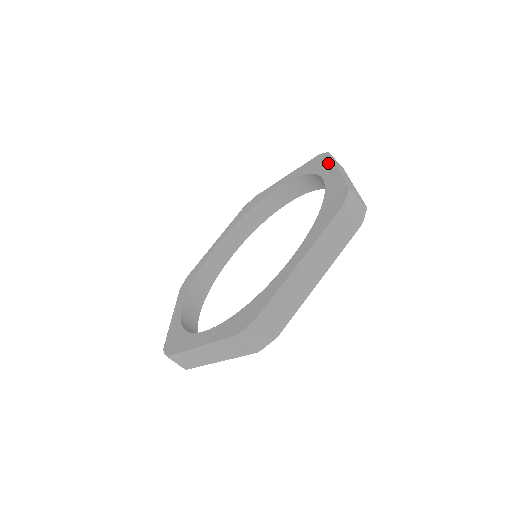
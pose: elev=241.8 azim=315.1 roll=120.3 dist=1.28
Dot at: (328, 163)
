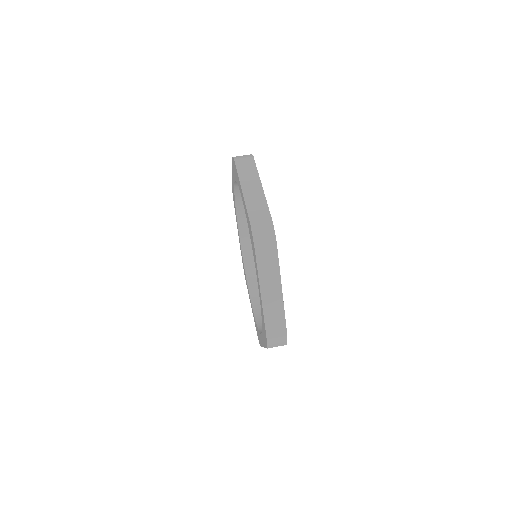
Dot at: occluded
